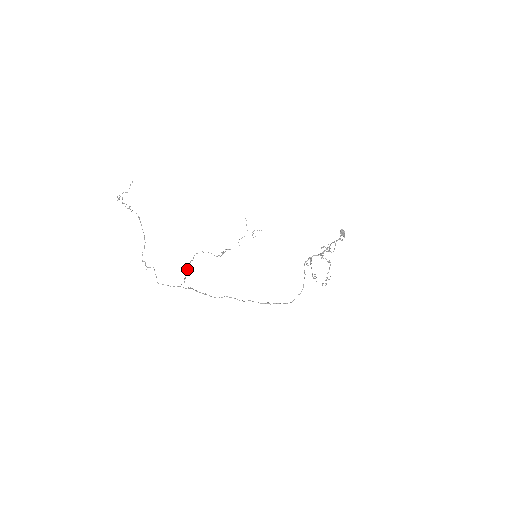
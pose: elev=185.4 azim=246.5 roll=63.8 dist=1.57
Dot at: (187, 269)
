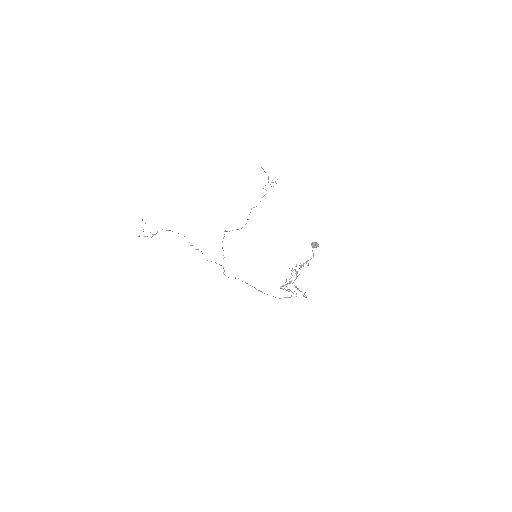
Dot at: (222, 247)
